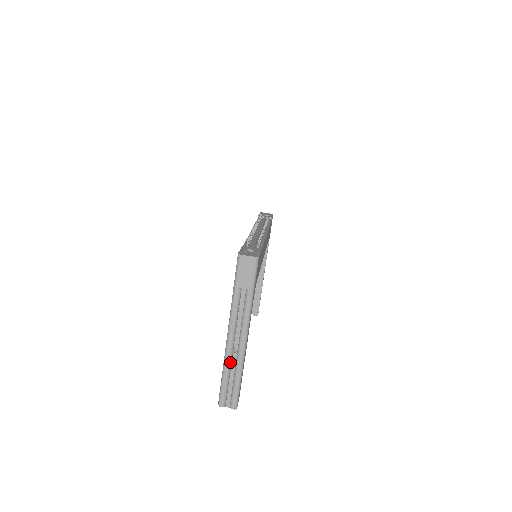
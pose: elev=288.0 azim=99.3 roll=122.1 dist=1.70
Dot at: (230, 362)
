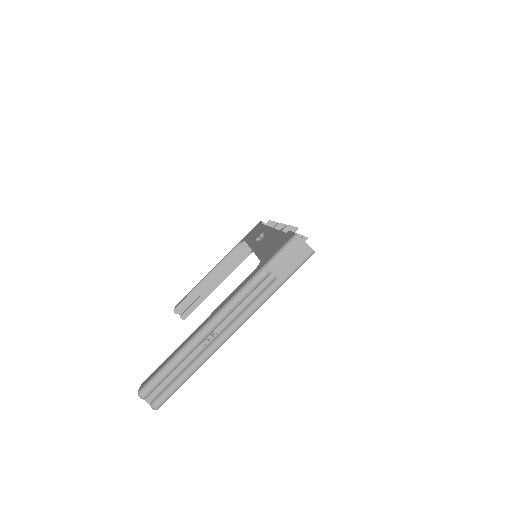
Dot at: (193, 349)
